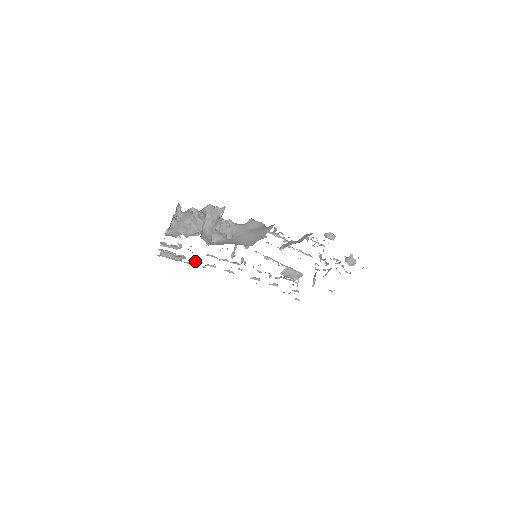
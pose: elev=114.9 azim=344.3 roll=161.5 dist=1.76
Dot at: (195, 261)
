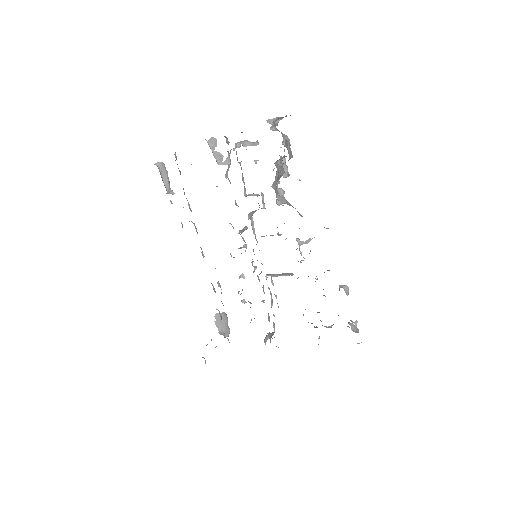
Dot at: (189, 205)
